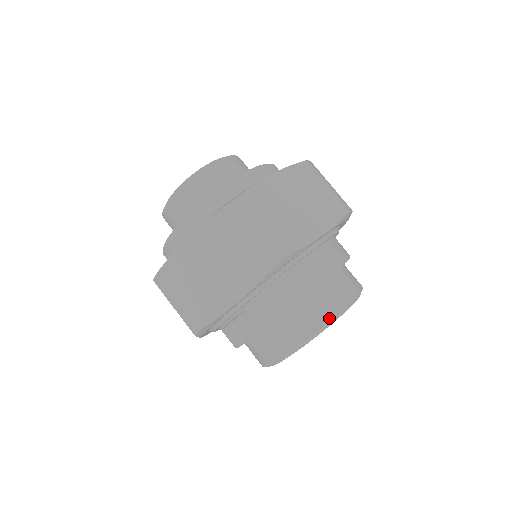
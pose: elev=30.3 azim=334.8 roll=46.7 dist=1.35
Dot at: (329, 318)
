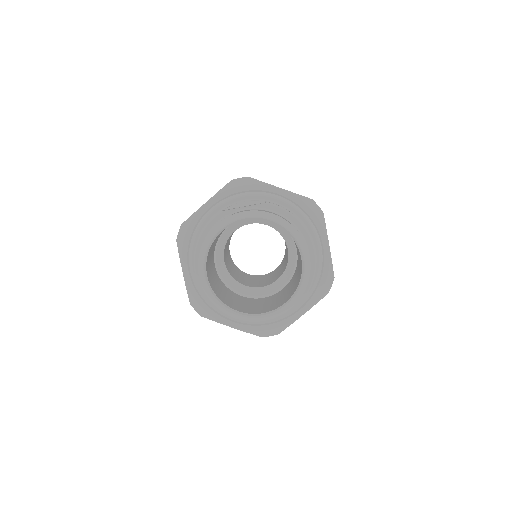
Dot at: occluded
